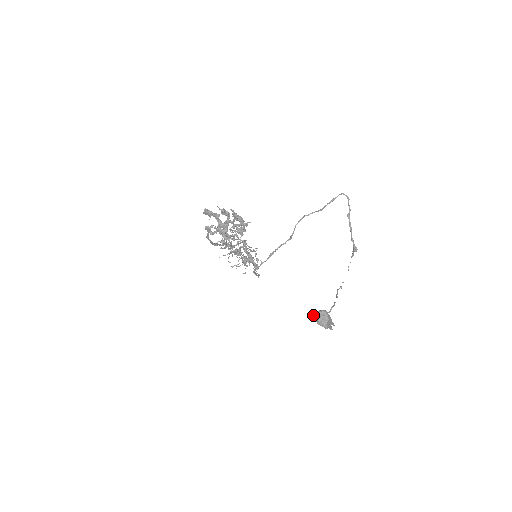
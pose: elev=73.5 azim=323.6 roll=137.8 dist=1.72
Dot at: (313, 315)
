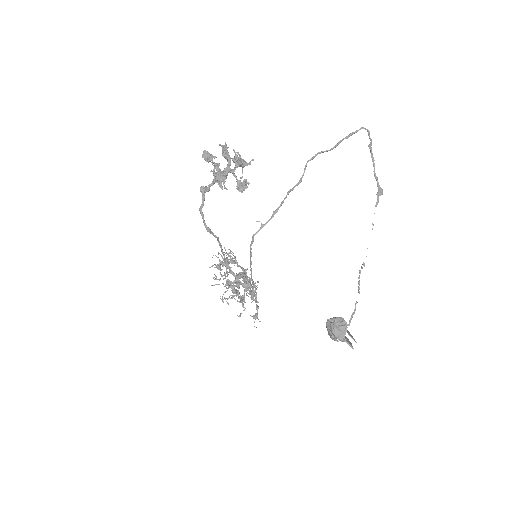
Dot at: (326, 326)
